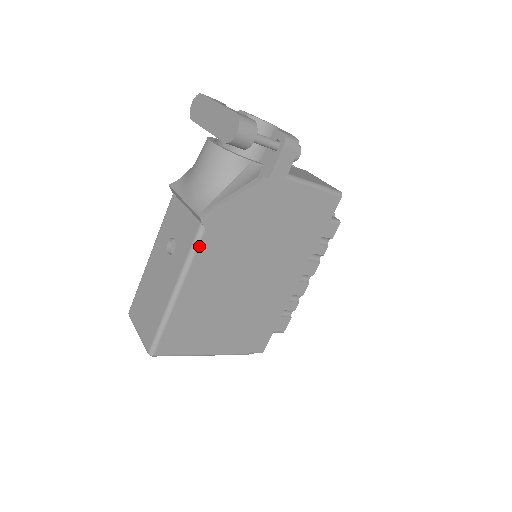
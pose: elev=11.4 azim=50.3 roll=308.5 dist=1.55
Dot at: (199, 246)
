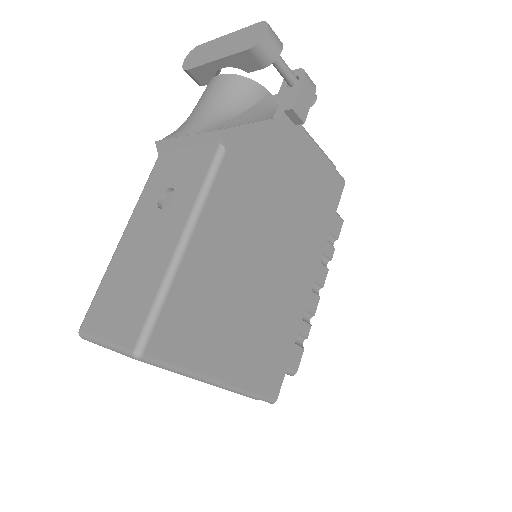
Dot at: (218, 173)
